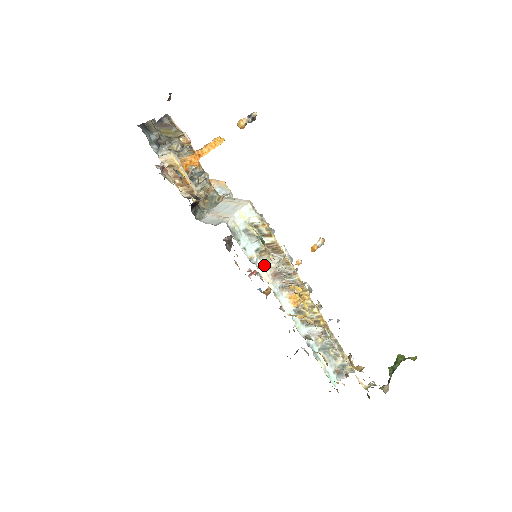
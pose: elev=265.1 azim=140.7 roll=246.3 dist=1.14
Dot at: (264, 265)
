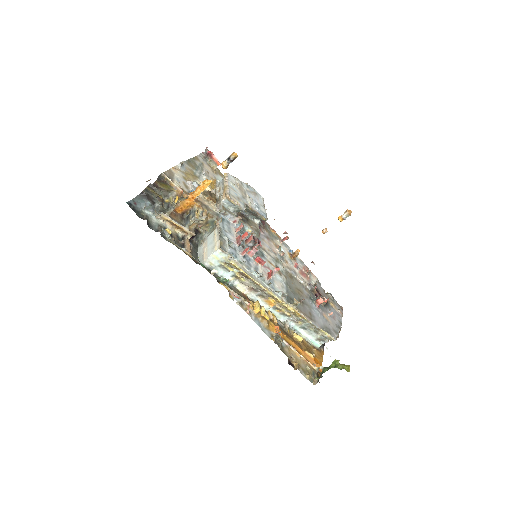
Dot at: (241, 283)
